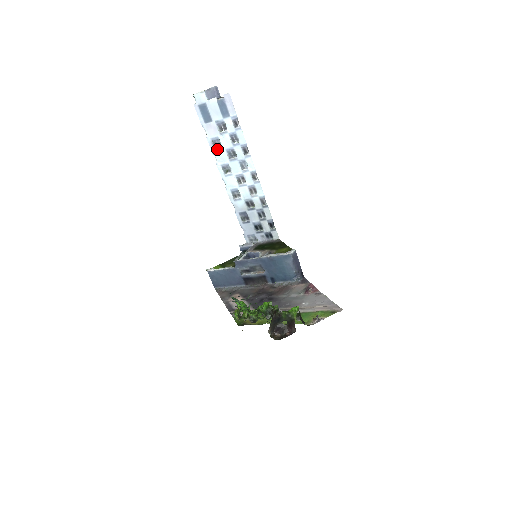
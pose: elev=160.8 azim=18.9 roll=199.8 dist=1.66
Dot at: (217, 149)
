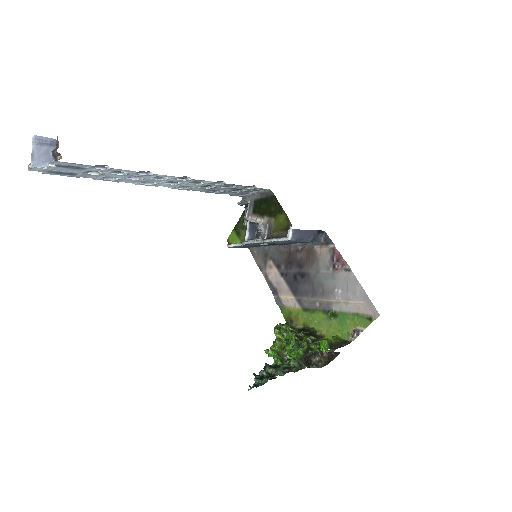
Dot at: (117, 180)
